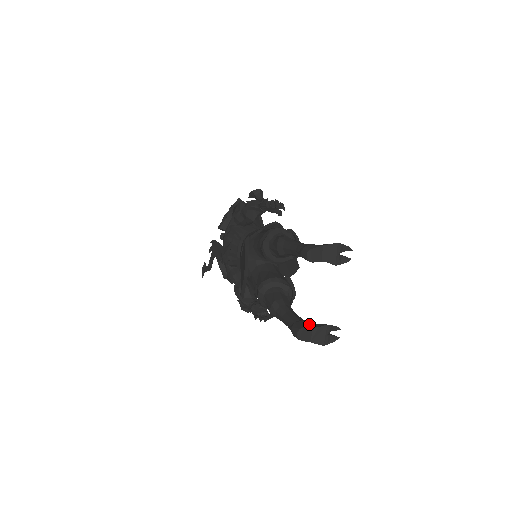
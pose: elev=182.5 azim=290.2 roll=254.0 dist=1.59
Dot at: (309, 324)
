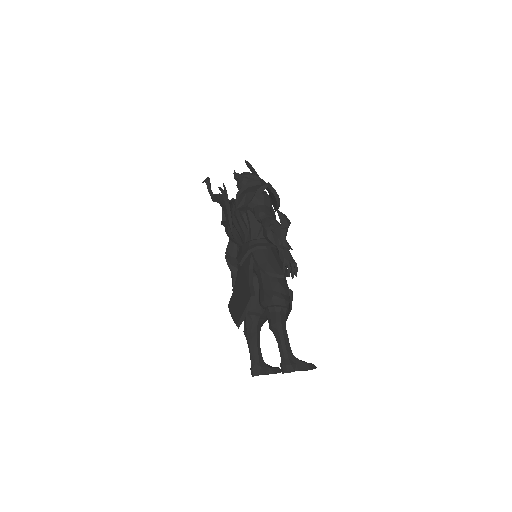
Dot at: (264, 370)
